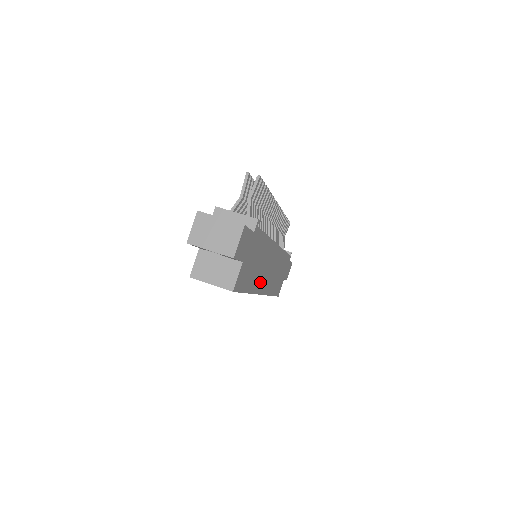
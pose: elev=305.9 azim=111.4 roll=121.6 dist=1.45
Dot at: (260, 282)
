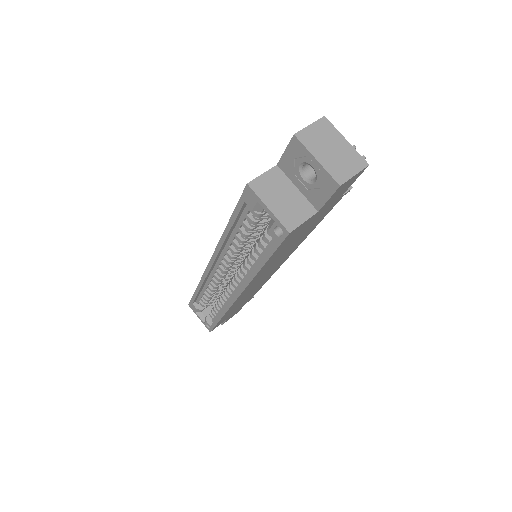
Dot at: (258, 277)
